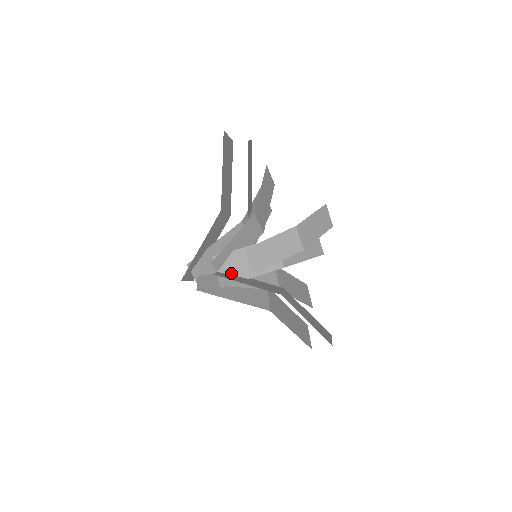
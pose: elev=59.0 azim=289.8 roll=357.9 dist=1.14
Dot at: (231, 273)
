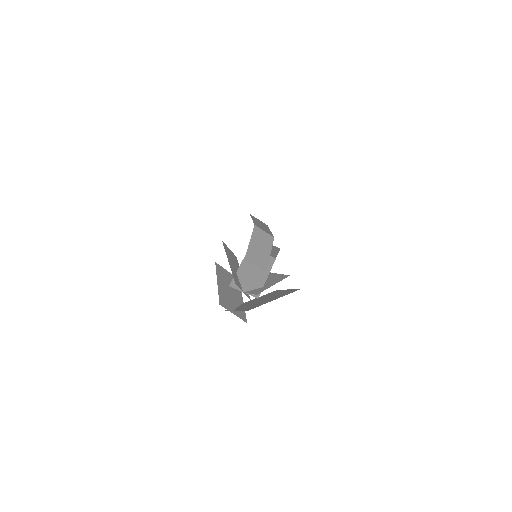
Dot at: (252, 286)
